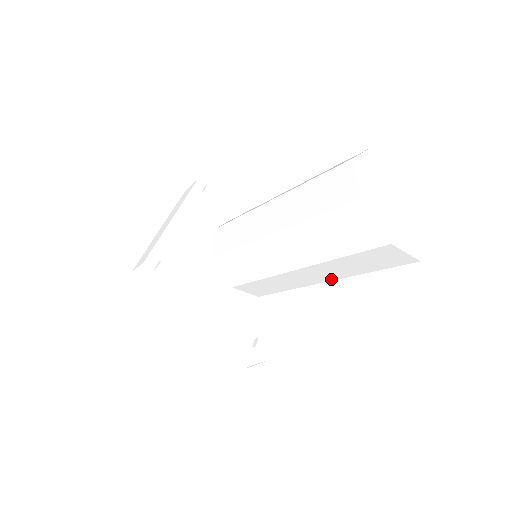
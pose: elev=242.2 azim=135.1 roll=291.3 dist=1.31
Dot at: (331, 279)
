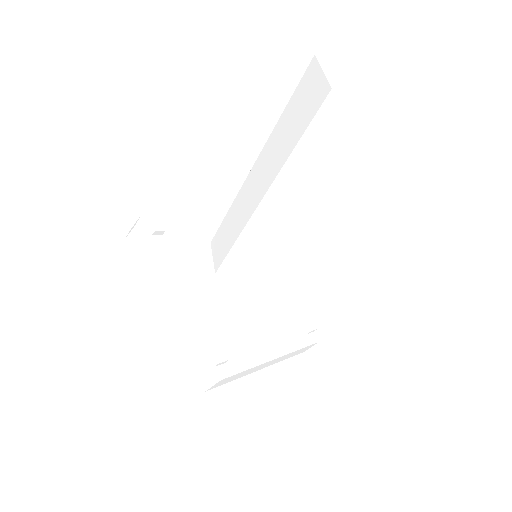
Dot at: (299, 226)
